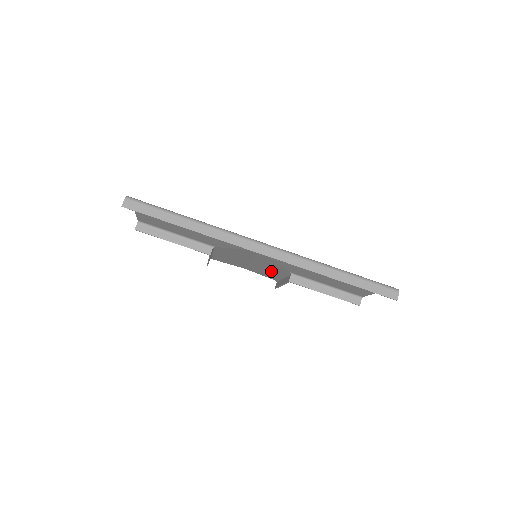
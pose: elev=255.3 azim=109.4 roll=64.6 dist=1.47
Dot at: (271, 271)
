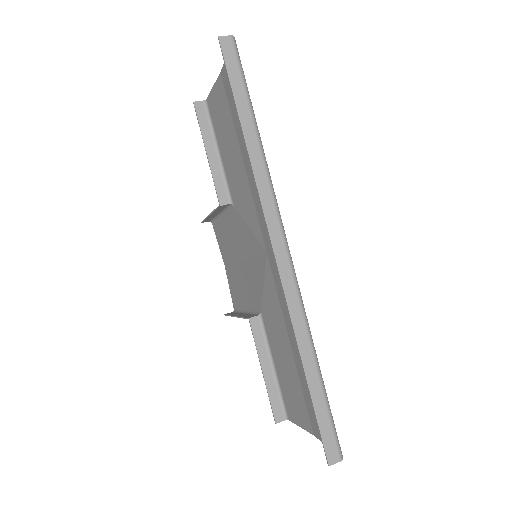
Dot at: (245, 293)
